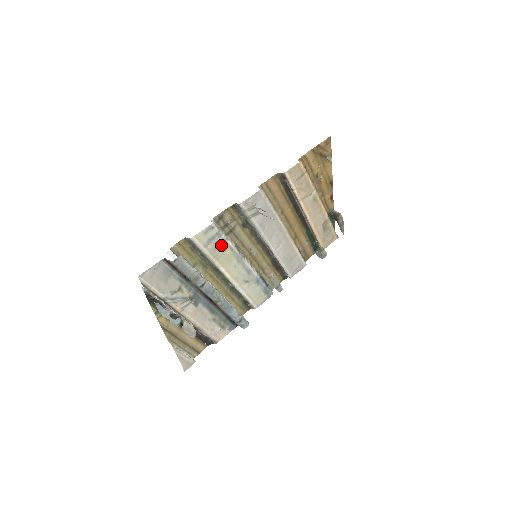
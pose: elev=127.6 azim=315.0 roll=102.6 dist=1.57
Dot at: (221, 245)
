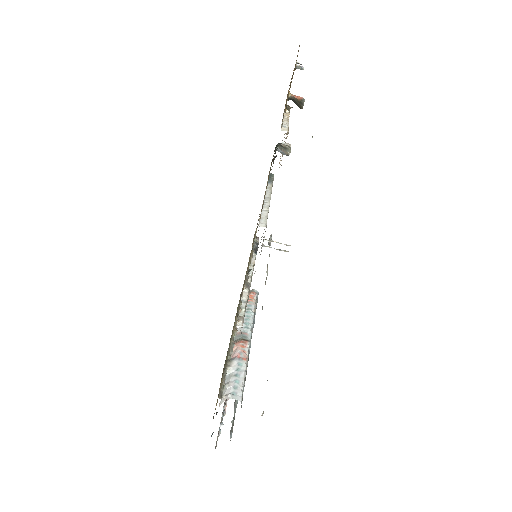
Dot at: occluded
